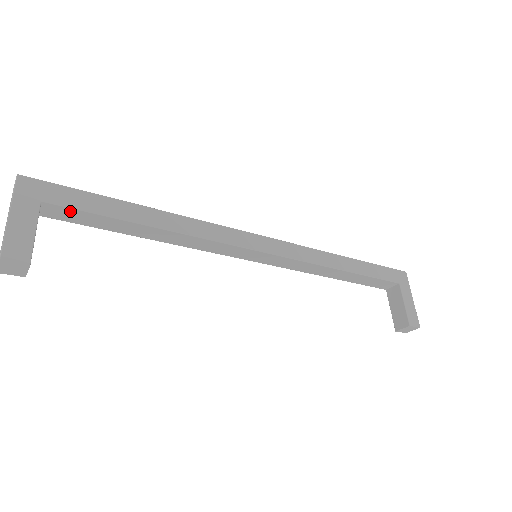
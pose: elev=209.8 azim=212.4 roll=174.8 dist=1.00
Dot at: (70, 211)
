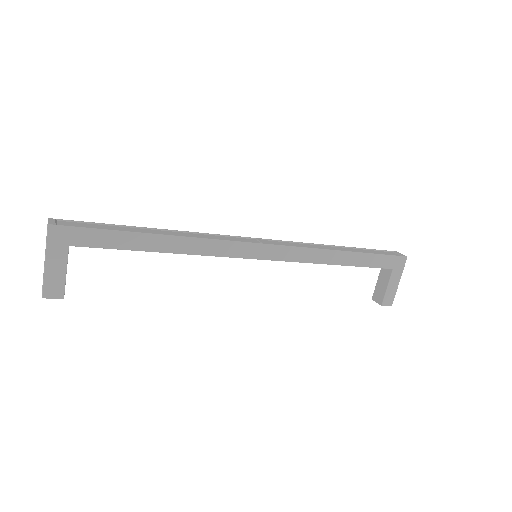
Dot at: (93, 246)
